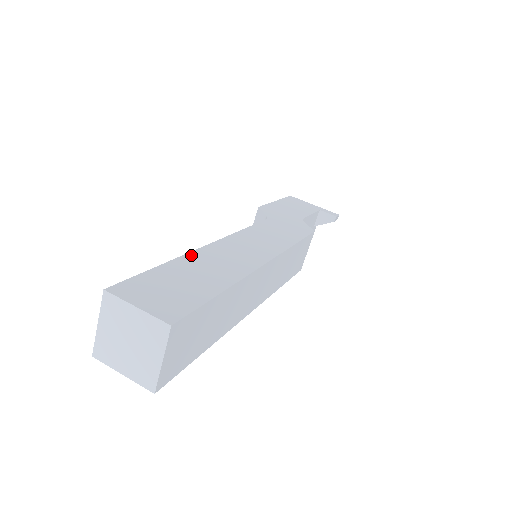
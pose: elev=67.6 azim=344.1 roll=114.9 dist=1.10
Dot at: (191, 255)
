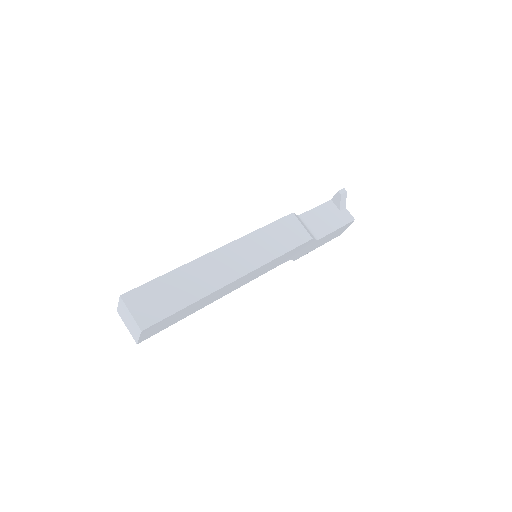
Dot at: occluded
